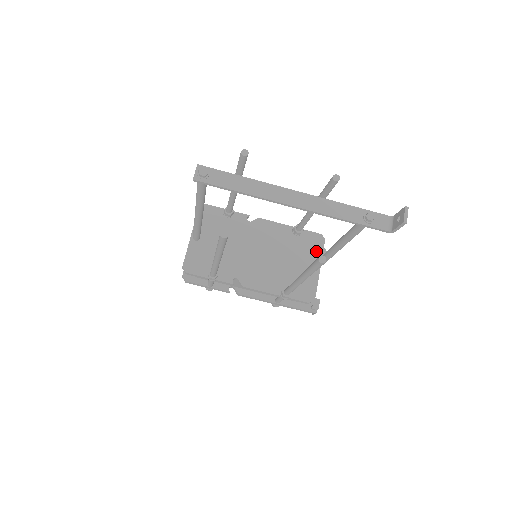
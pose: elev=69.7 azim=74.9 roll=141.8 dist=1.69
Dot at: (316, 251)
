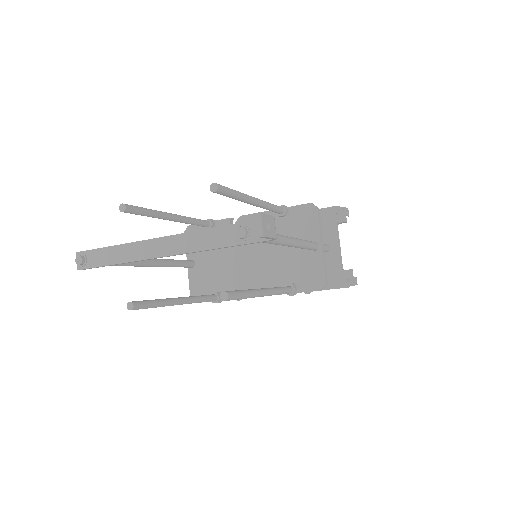
Dot at: (311, 226)
